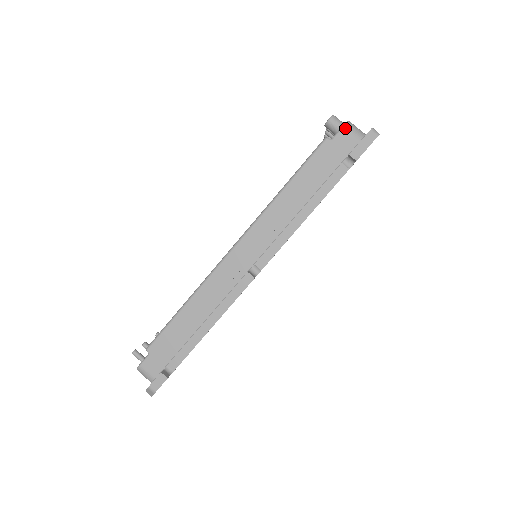
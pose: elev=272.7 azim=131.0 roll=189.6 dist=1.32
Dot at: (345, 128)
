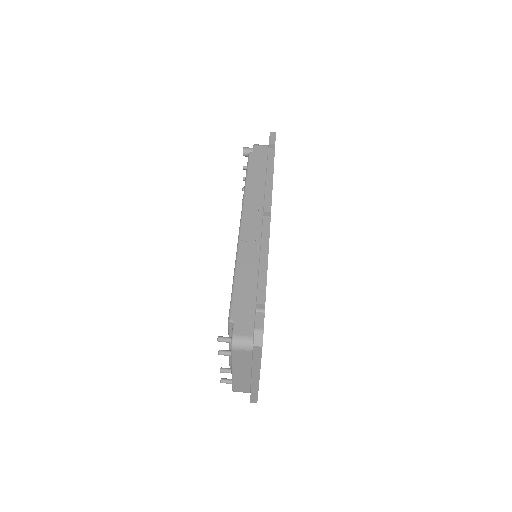
Dot at: (255, 145)
